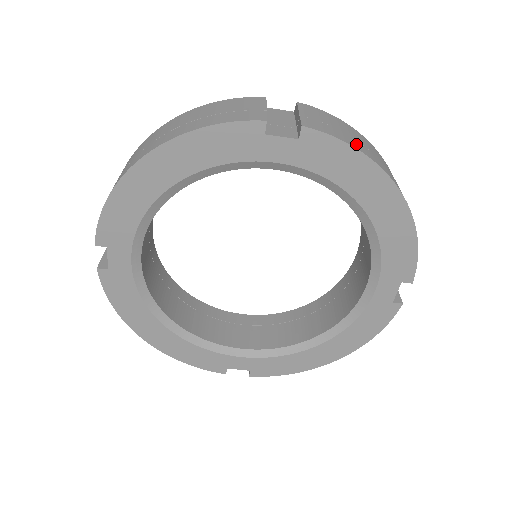
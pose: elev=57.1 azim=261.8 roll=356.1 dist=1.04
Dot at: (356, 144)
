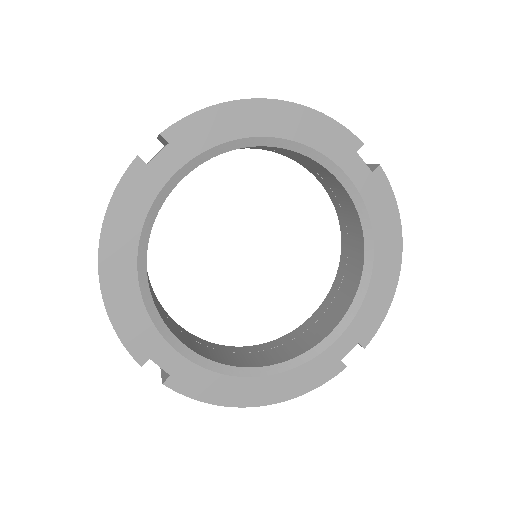
Dot at: occluded
